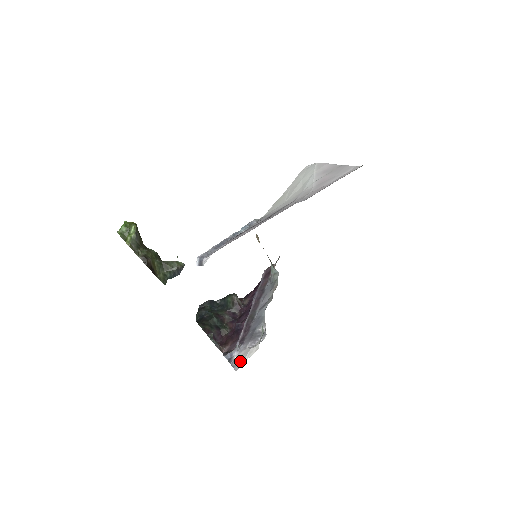
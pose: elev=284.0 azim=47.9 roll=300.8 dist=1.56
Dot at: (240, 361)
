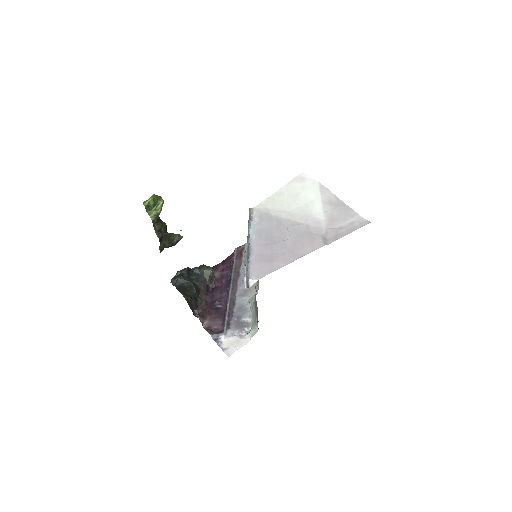
Dot at: (231, 348)
